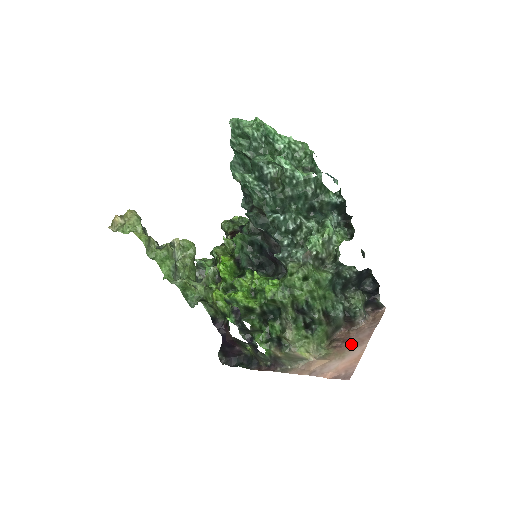
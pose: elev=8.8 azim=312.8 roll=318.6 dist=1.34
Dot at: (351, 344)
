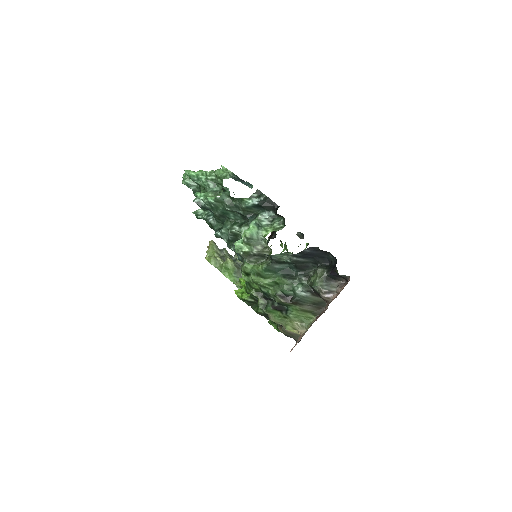
Dot at: (316, 319)
